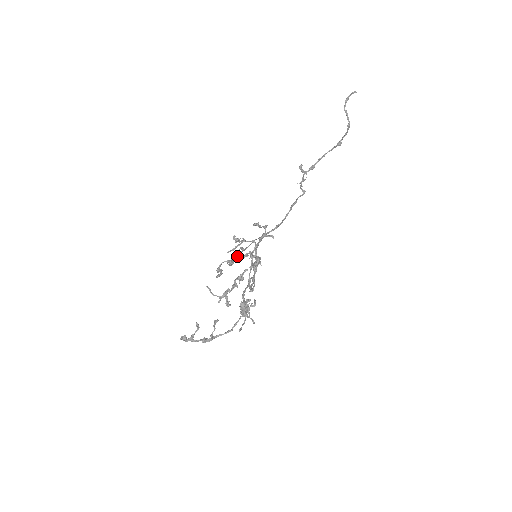
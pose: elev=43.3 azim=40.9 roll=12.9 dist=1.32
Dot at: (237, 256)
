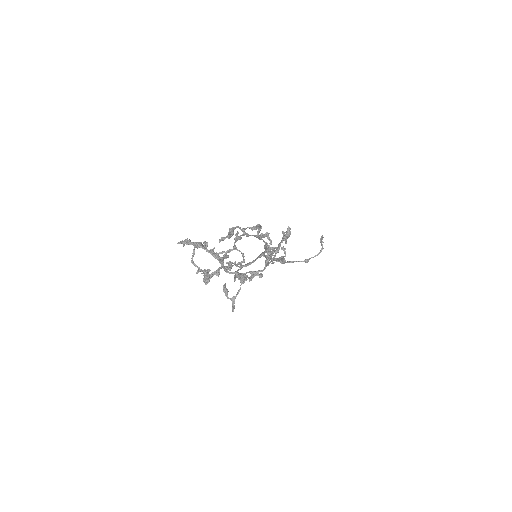
Dot at: (250, 235)
